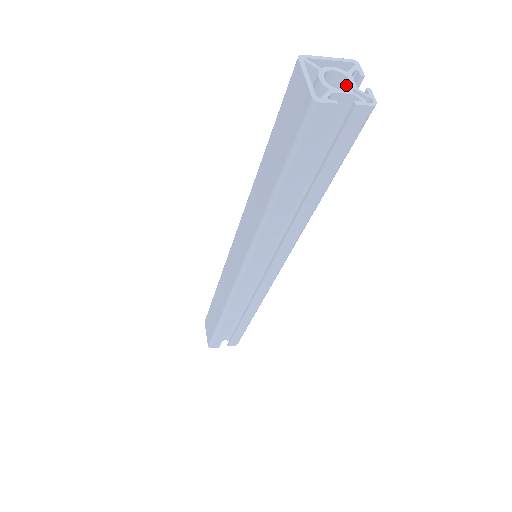
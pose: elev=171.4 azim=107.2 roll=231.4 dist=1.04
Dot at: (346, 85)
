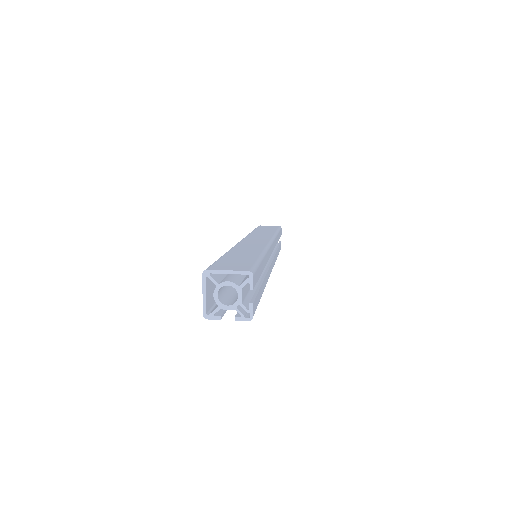
Dot at: (238, 294)
